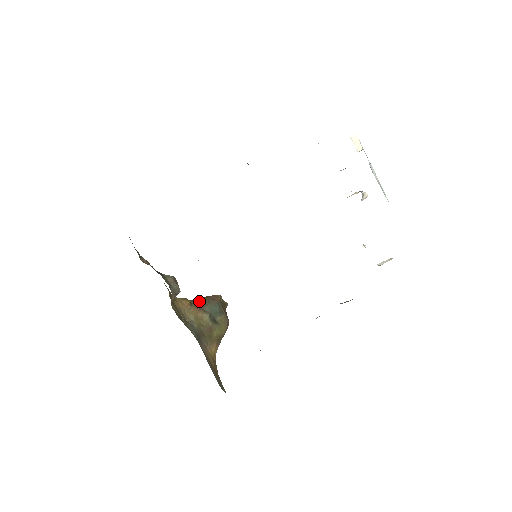
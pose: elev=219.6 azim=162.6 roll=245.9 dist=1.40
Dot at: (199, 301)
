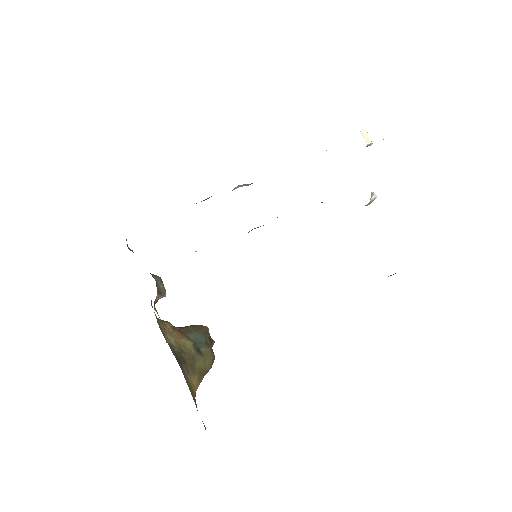
Dot at: (183, 328)
